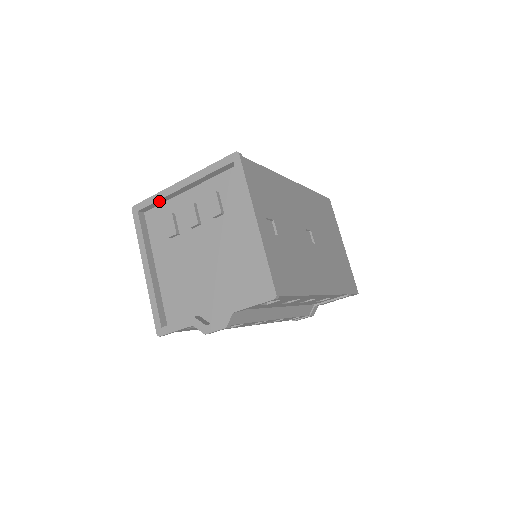
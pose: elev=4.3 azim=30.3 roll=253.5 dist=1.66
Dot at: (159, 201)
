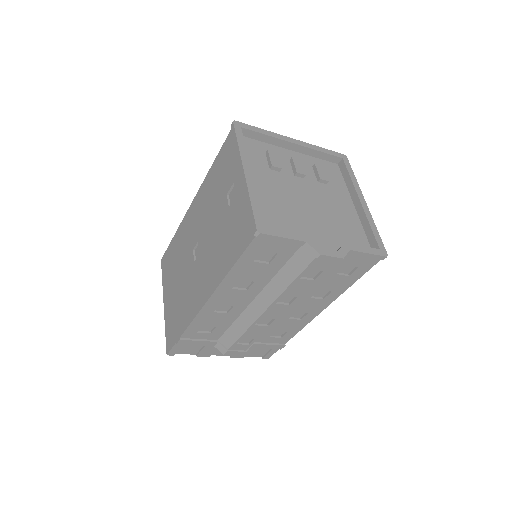
Dot at: (265, 137)
